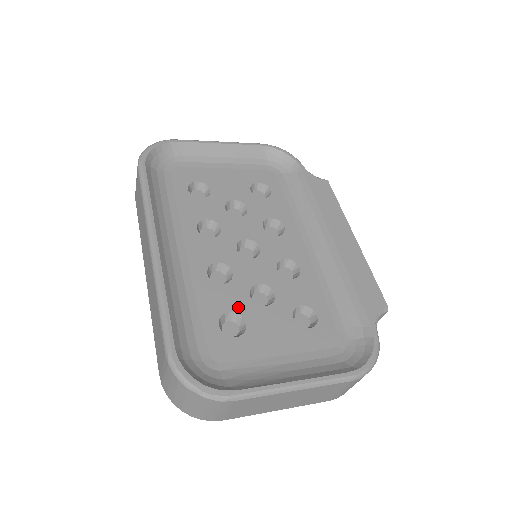
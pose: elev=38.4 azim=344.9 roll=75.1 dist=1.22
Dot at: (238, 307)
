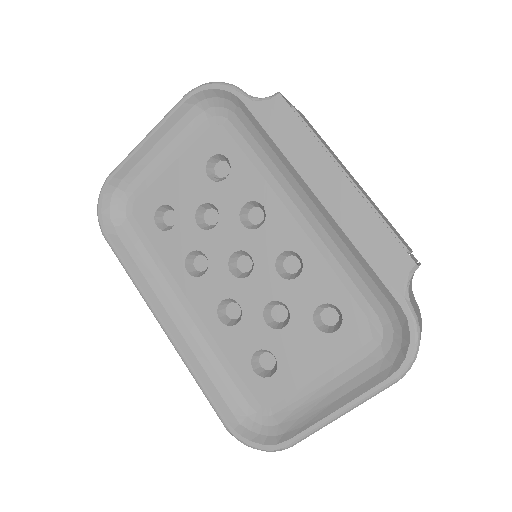
Dot at: (261, 342)
